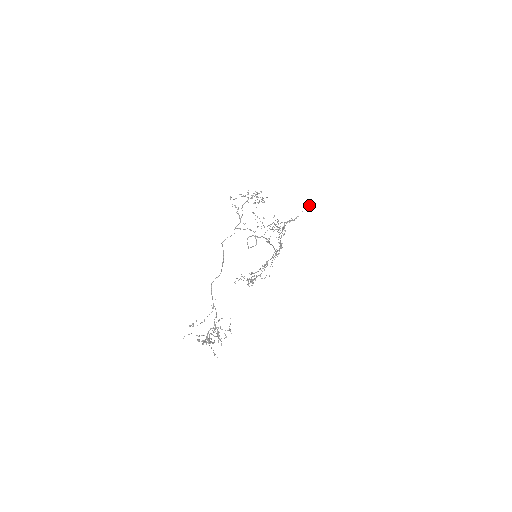
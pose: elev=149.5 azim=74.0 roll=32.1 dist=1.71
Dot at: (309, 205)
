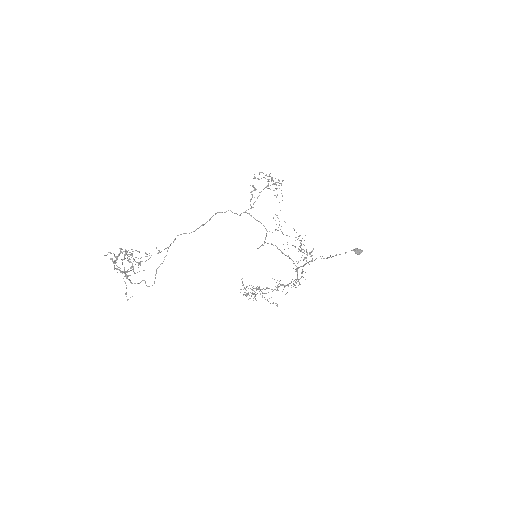
Dot at: (356, 250)
